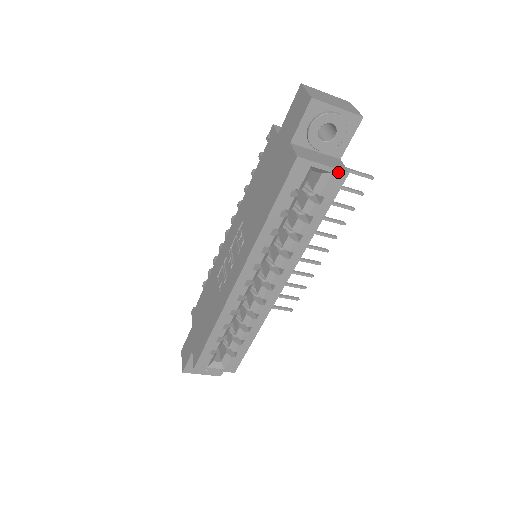
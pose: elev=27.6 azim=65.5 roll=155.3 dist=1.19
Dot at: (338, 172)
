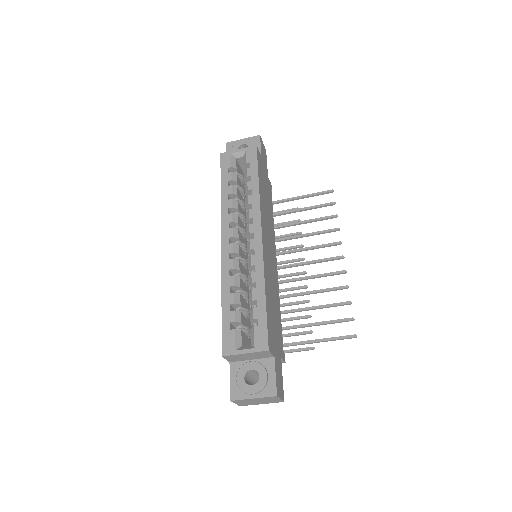
Dot at: (249, 148)
